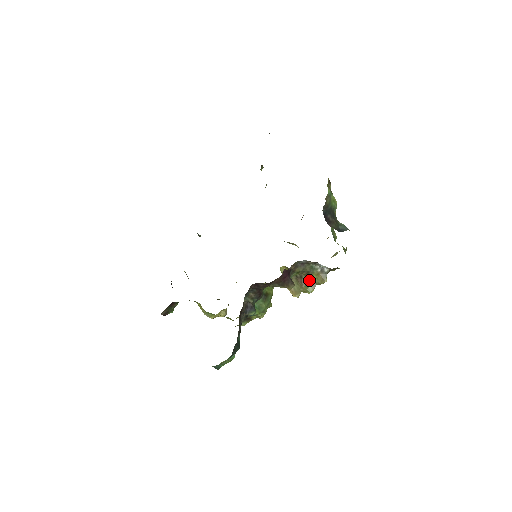
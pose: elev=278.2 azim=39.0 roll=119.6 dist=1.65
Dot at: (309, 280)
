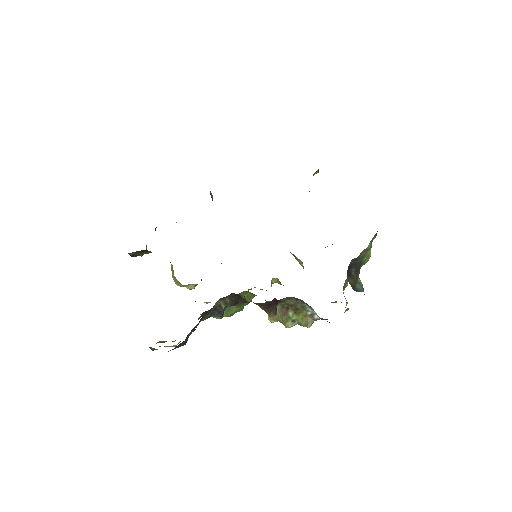
Dot at: (293, 315)
